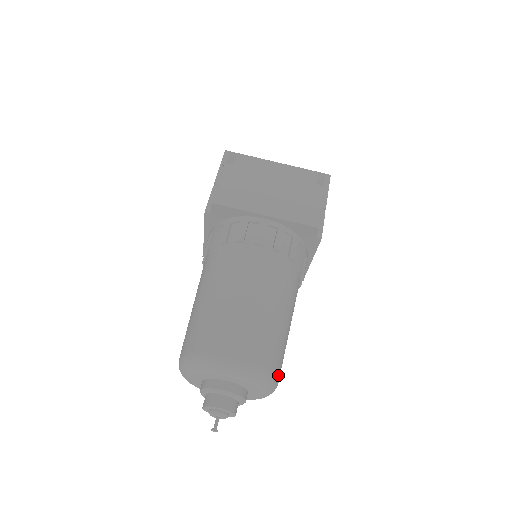
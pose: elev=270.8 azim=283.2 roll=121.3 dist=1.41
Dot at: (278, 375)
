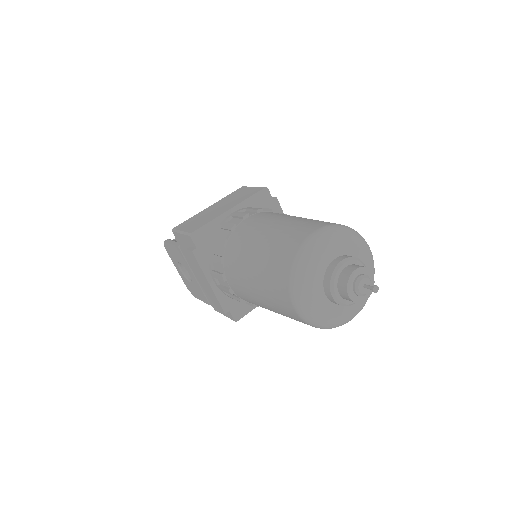
Dot at: occluded
